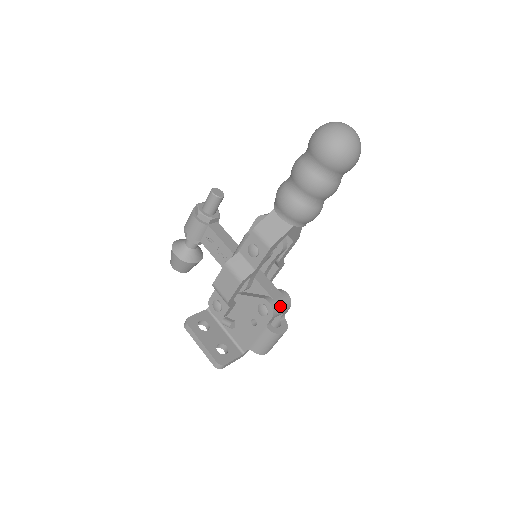
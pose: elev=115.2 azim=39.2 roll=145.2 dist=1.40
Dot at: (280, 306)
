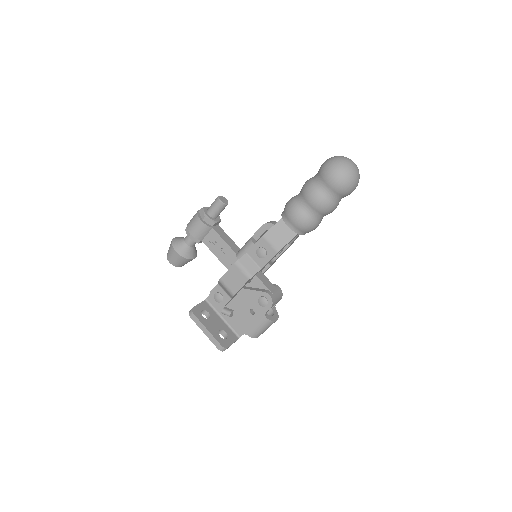
Dot at: (276, 298)
